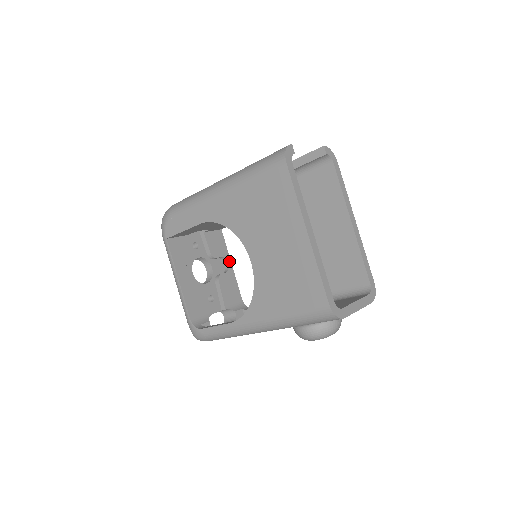
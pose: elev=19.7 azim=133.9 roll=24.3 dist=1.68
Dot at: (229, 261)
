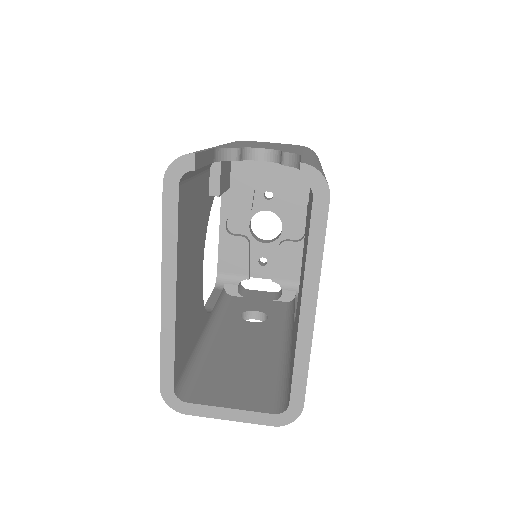
Dot at: occluded
